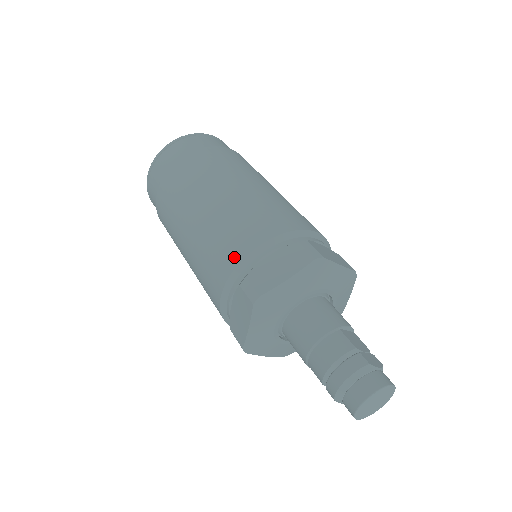
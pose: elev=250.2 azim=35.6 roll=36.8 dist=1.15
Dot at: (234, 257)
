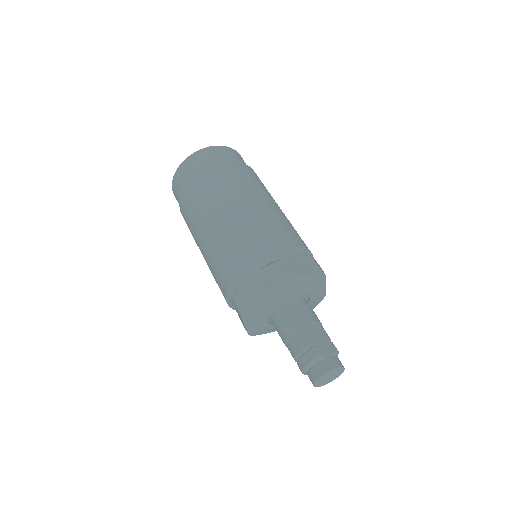
Dot at: (227, 279)
